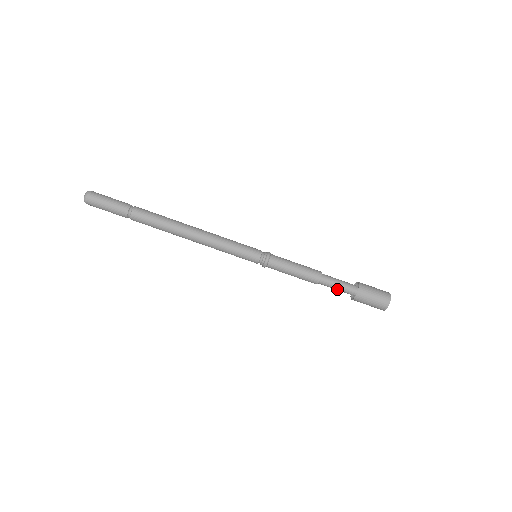
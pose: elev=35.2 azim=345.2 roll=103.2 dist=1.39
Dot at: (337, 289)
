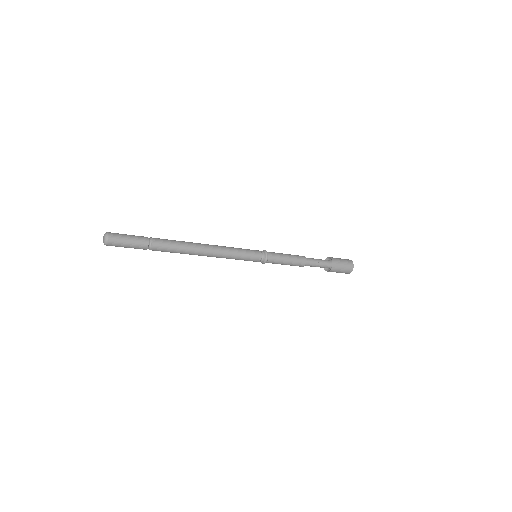
Dot at: occluded
